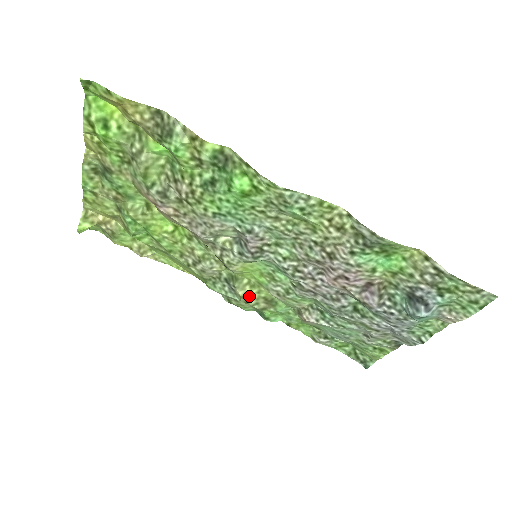
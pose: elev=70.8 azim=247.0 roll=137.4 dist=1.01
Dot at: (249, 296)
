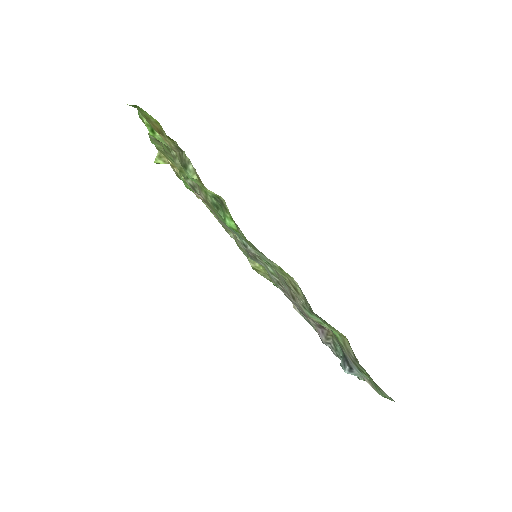
Dot at: (258, 269)
